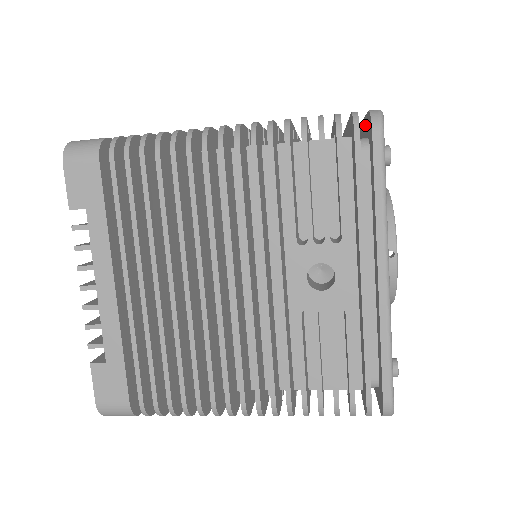
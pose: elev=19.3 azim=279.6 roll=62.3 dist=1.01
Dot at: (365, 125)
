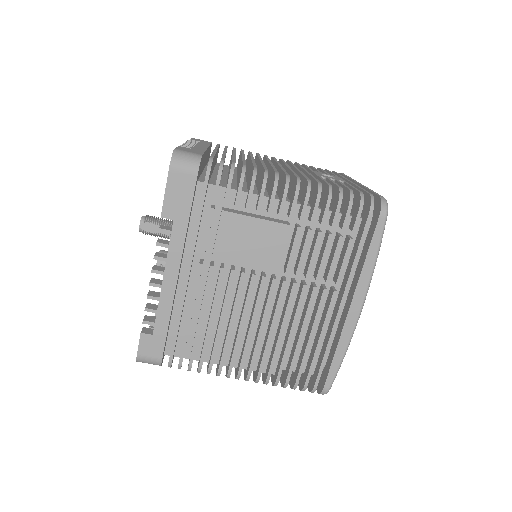
Dot at: occluded
